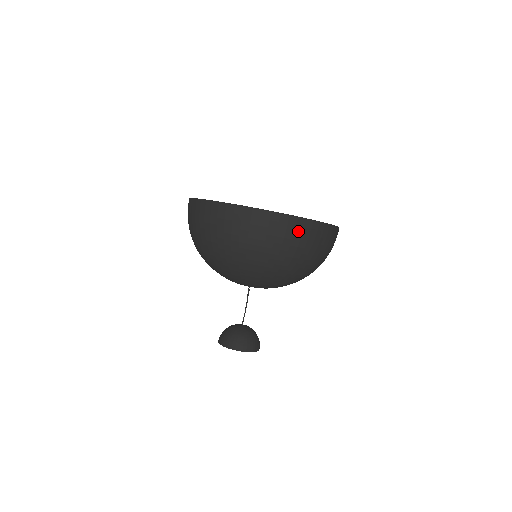
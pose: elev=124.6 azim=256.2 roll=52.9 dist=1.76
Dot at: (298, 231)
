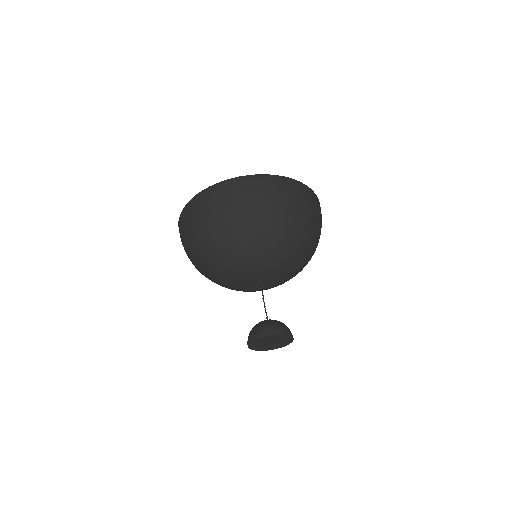
Dot at: (304, 193)
